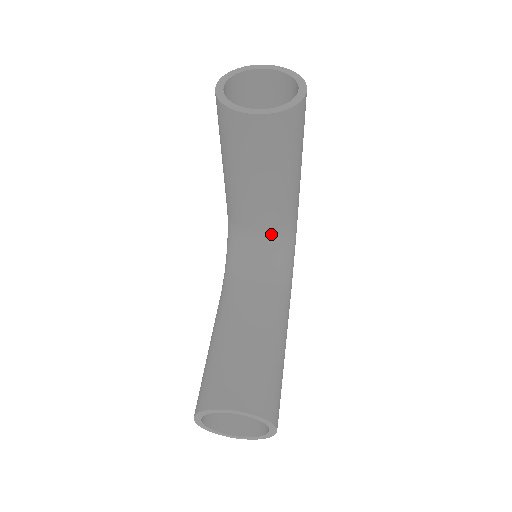
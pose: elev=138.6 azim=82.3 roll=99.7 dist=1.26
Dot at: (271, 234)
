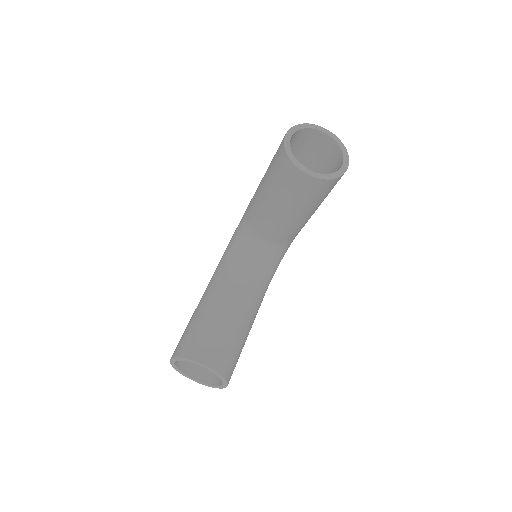
Dot at: (273, 244)
